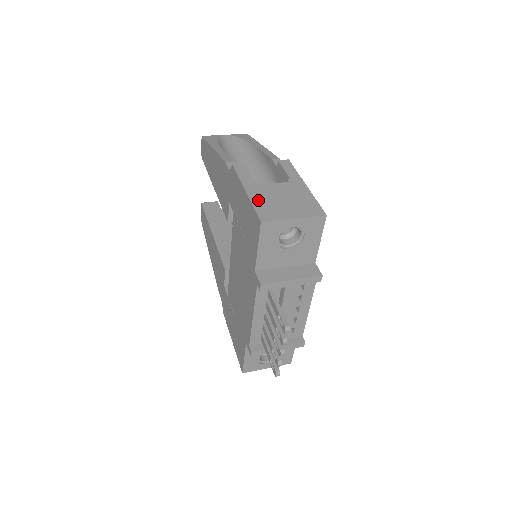
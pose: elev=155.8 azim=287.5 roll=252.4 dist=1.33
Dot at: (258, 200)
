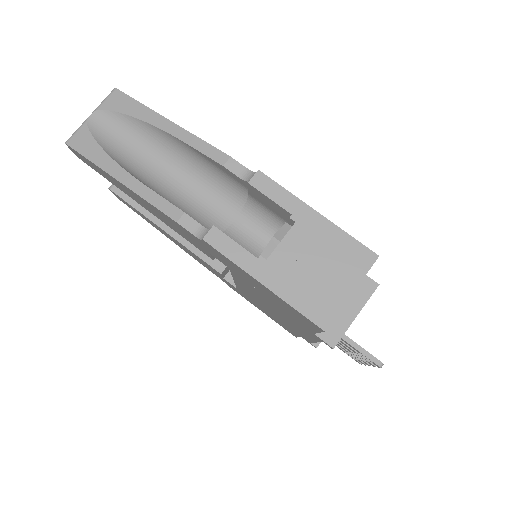
Dot at: (291, 292)
